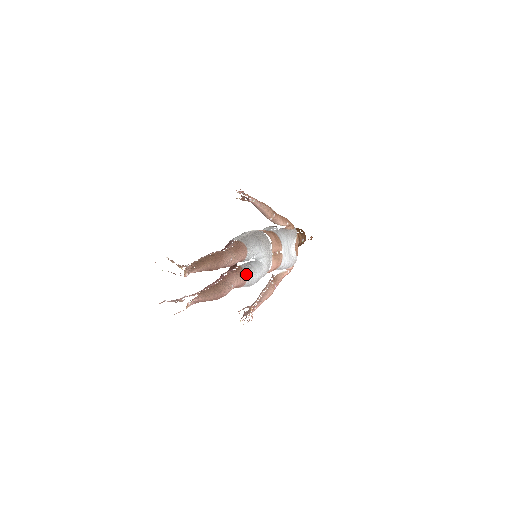
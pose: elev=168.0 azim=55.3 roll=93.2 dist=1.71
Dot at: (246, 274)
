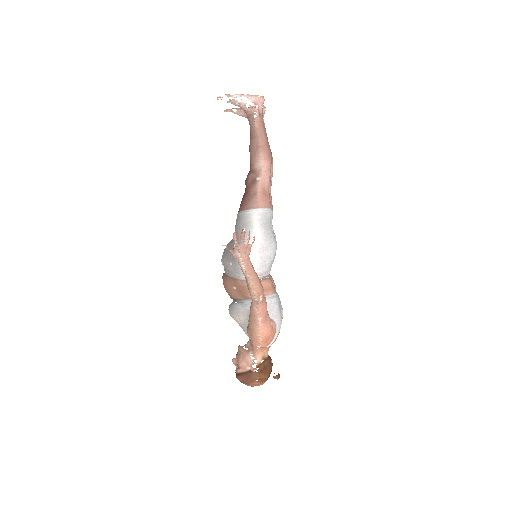
Dot at: occluded
